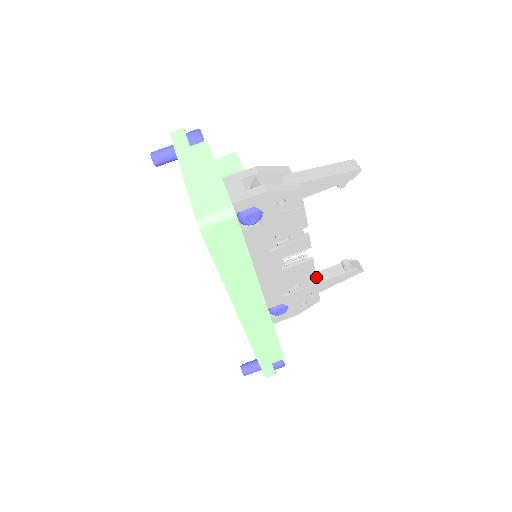
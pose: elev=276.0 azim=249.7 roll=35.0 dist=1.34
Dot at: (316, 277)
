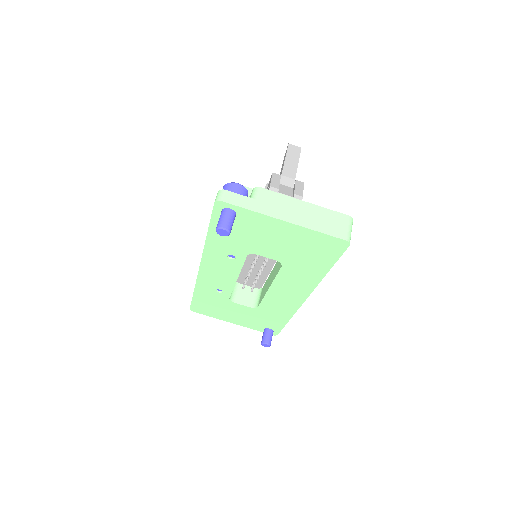
Dot at: occluded
